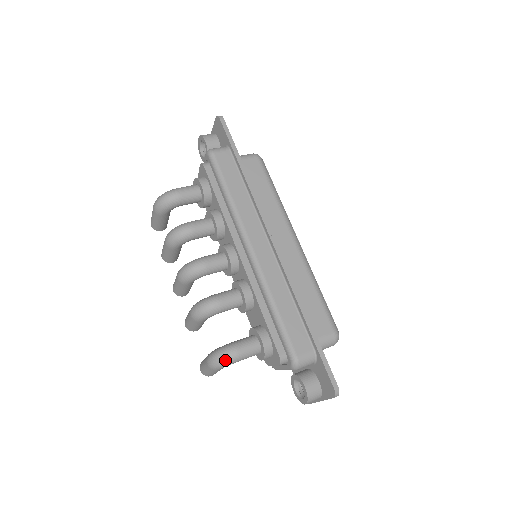
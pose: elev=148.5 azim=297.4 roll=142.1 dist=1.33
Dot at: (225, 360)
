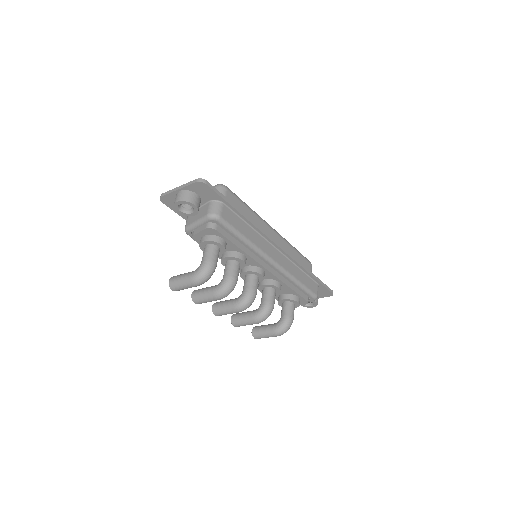
Dot at: occluded
